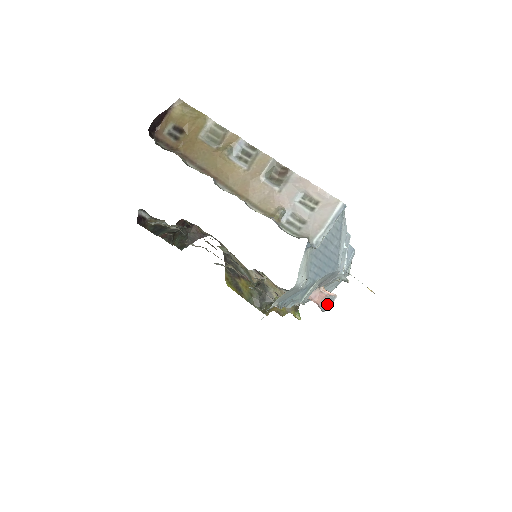
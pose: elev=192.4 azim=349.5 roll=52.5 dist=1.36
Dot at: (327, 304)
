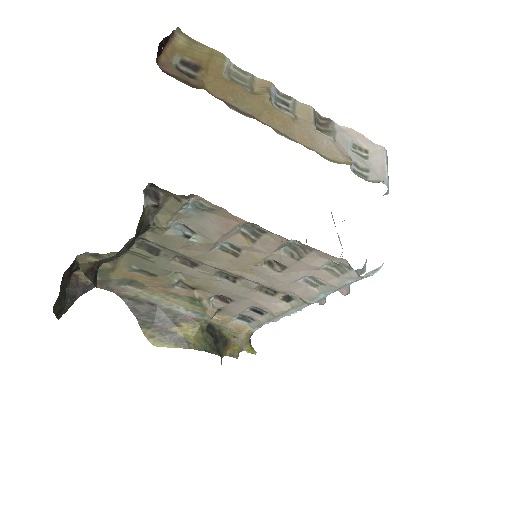
Dot at: occluded
